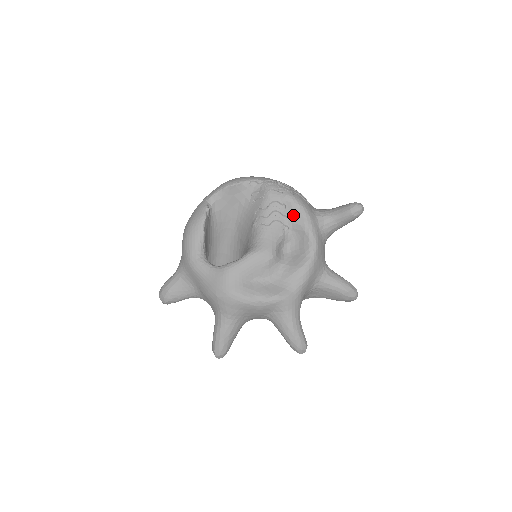
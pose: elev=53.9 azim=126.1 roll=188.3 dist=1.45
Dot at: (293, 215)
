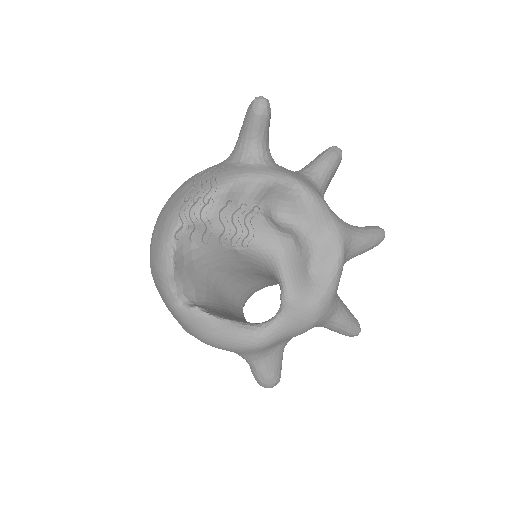
Dot at: (244, 195)
